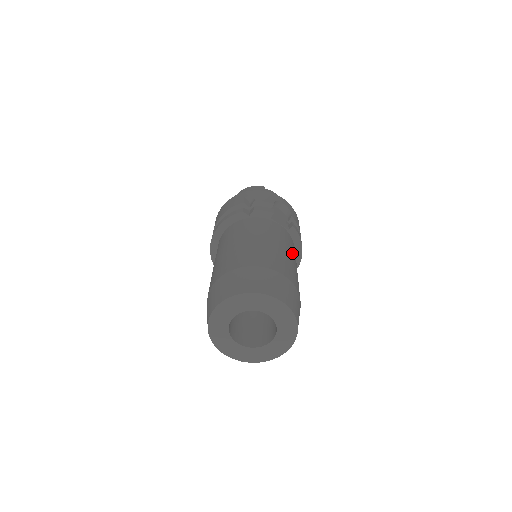
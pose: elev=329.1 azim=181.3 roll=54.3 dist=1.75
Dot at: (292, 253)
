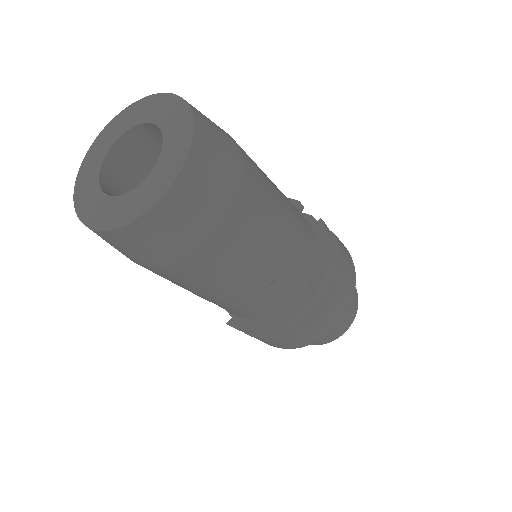
Dot at: (291, 208)
